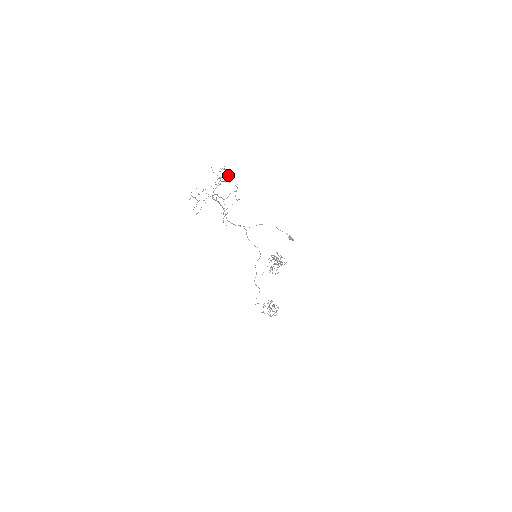
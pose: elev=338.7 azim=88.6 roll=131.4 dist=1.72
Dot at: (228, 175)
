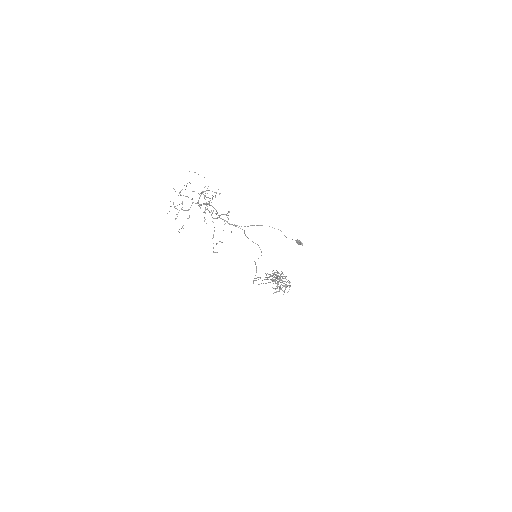
Dot at: (216, 213)
